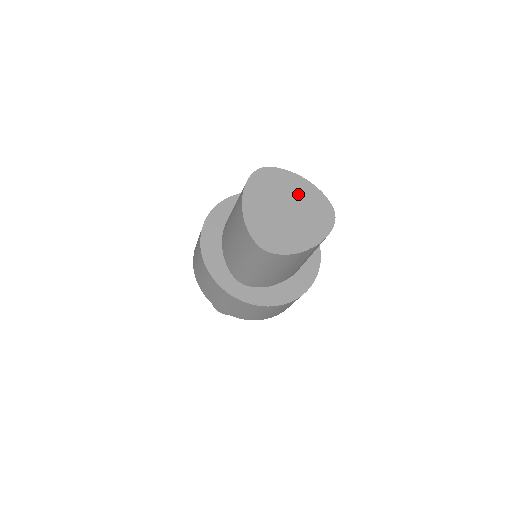
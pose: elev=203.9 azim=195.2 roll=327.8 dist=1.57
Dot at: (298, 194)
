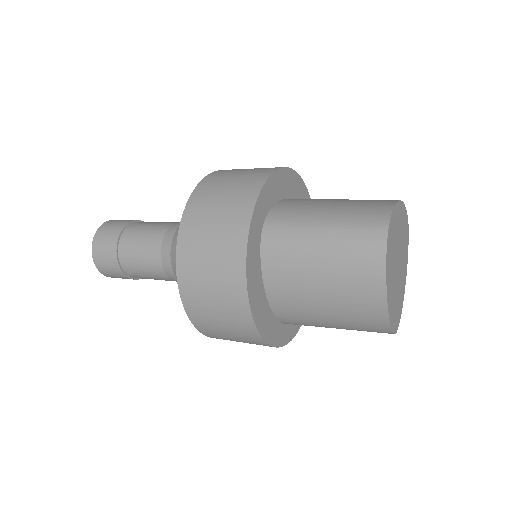
Dot at: (400, 231)
